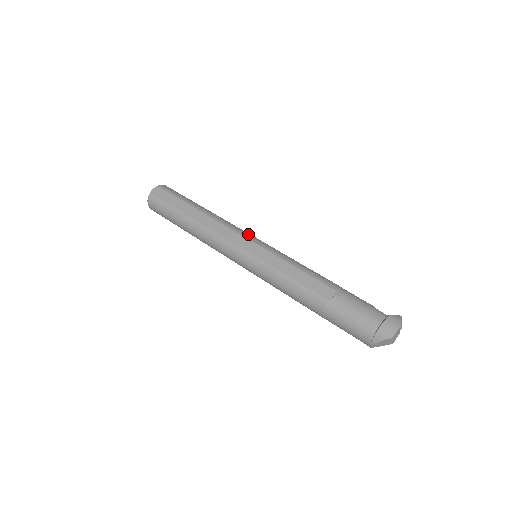
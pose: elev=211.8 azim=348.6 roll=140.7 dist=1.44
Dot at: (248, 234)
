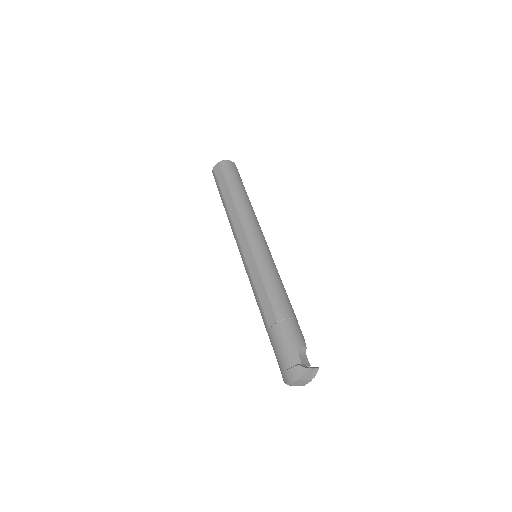
Dot at: (253, 235)
